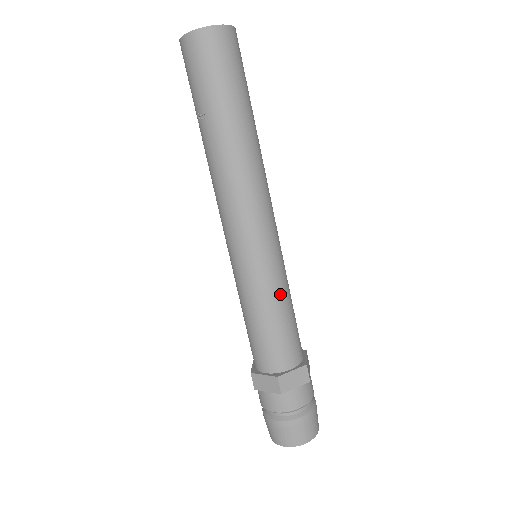
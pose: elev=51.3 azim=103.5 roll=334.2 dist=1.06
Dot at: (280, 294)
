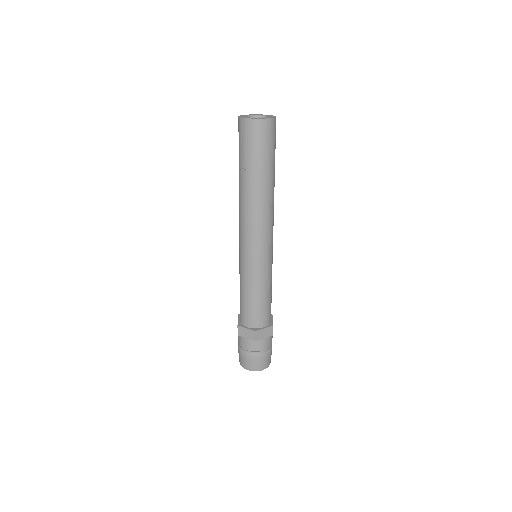
Dot at: (267, 283)
